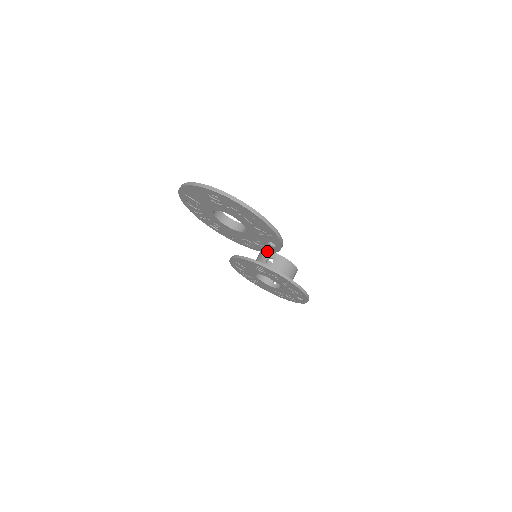
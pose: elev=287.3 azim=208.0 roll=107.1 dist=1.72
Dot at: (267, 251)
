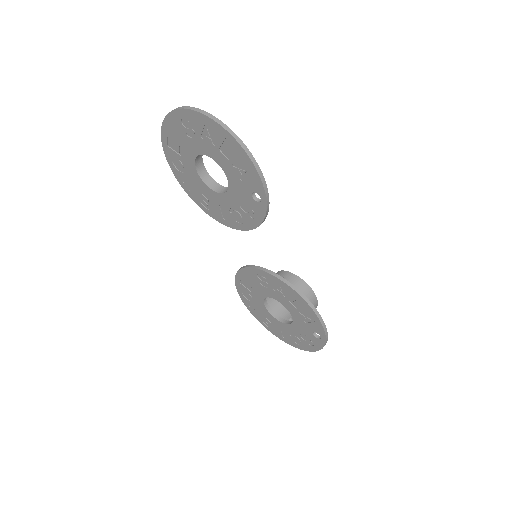
Dot at: (257, 222)
